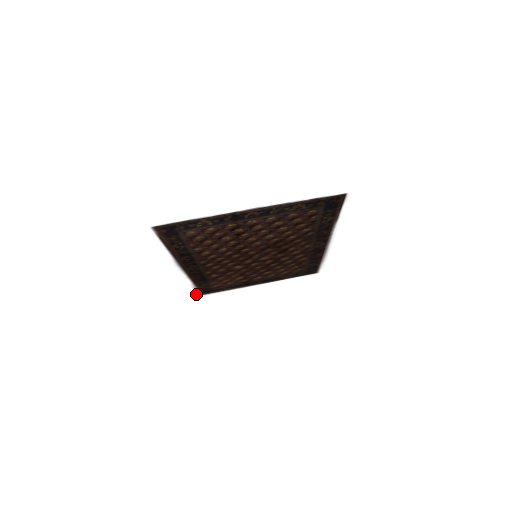
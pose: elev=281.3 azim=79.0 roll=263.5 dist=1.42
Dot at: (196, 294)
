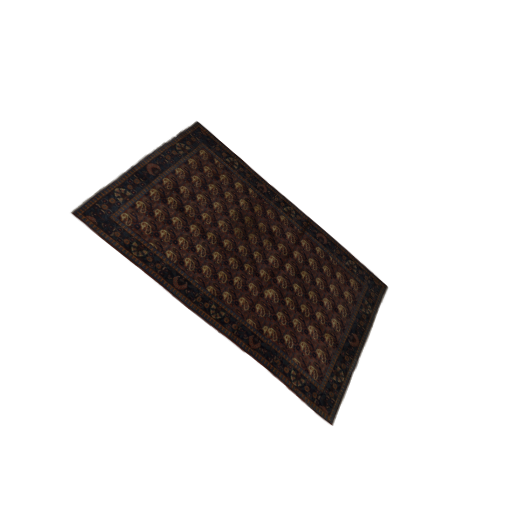
Dot at: (321, 421)
